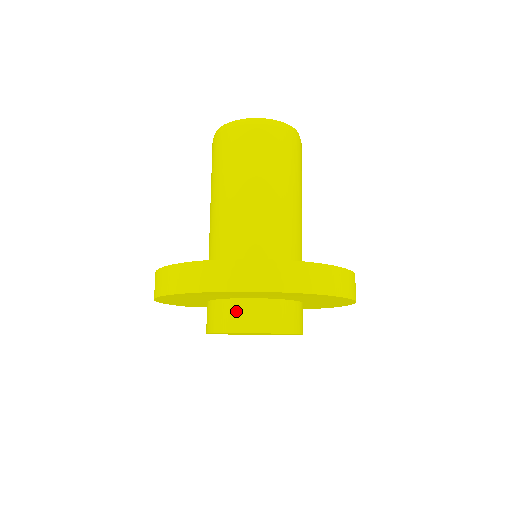
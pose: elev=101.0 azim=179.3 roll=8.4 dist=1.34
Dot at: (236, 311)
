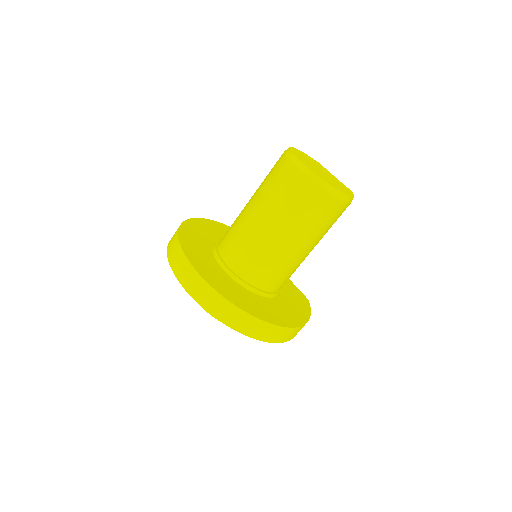
Dot at: occluded
